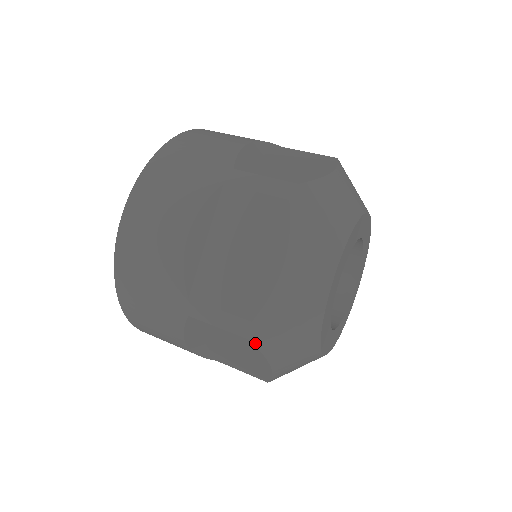
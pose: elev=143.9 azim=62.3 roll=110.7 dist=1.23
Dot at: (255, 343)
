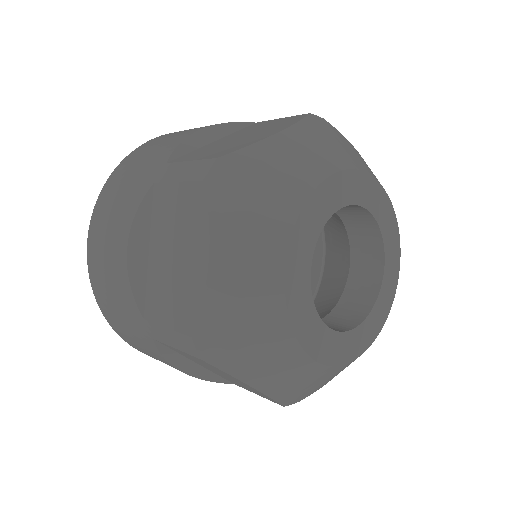
Dot at: (210, 362)
